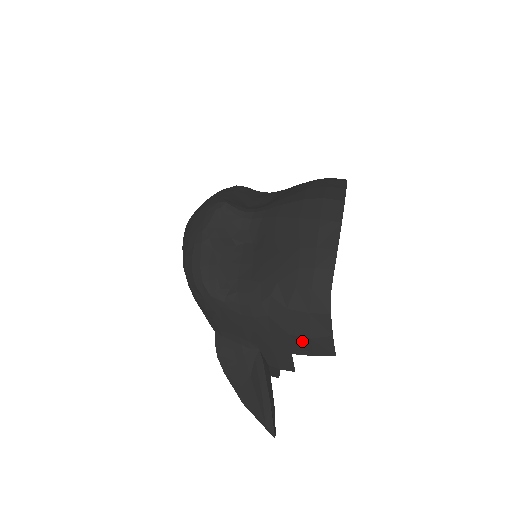
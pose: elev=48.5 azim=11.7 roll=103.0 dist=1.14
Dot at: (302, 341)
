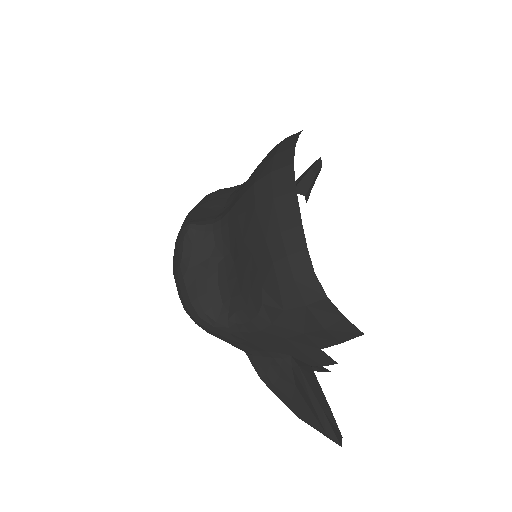
Dot at: (320, 334)
